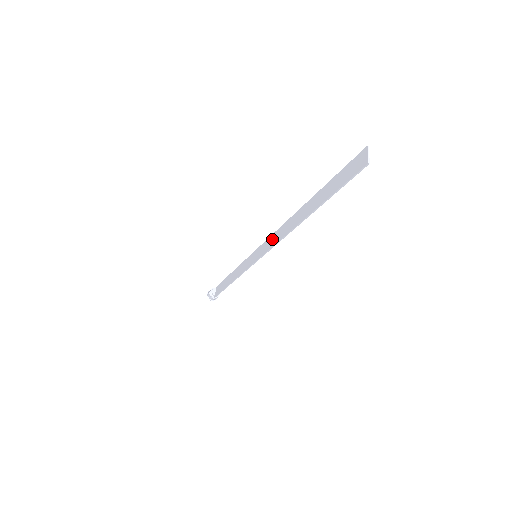
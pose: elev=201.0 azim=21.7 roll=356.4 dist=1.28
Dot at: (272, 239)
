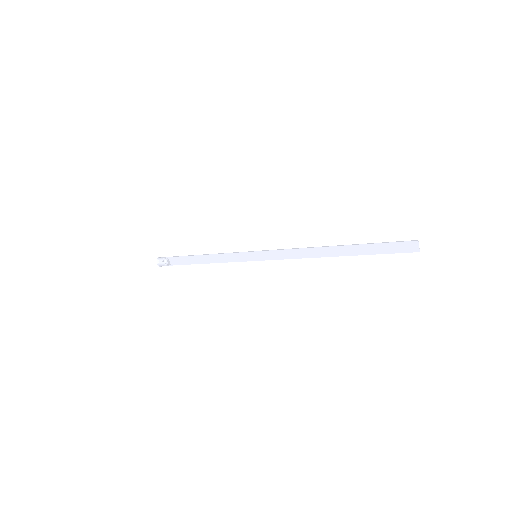
Dot at: (286, 253)
